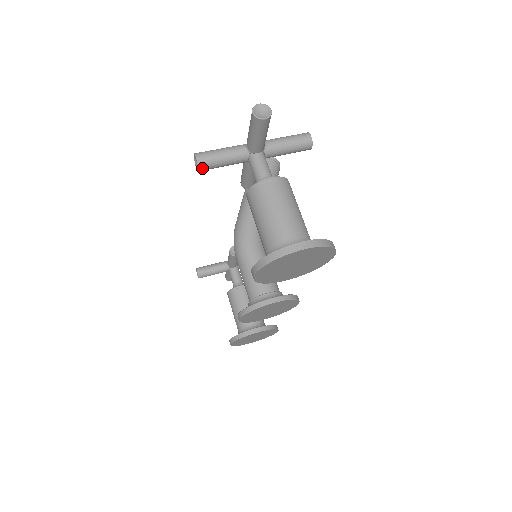
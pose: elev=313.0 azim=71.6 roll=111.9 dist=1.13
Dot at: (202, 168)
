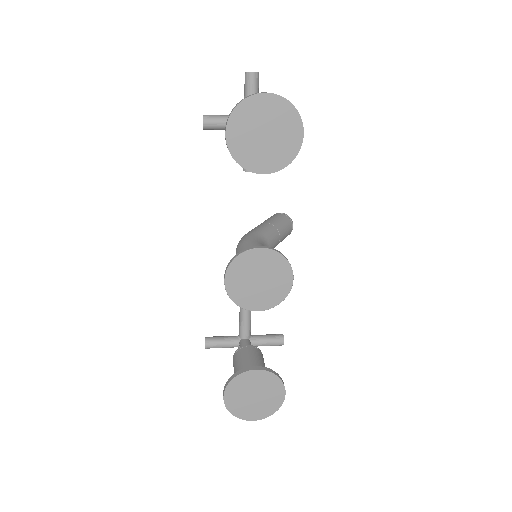
Dot at: (206, 122)
